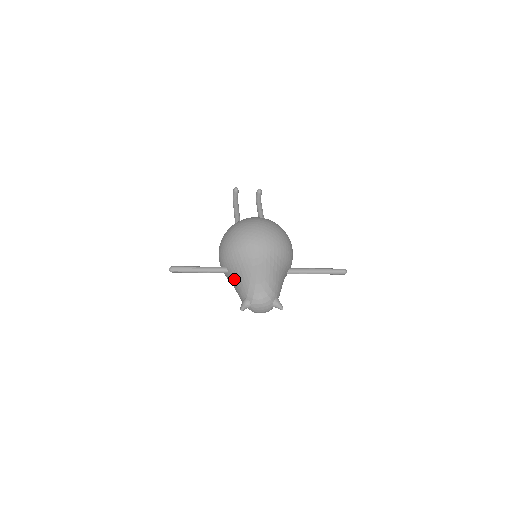
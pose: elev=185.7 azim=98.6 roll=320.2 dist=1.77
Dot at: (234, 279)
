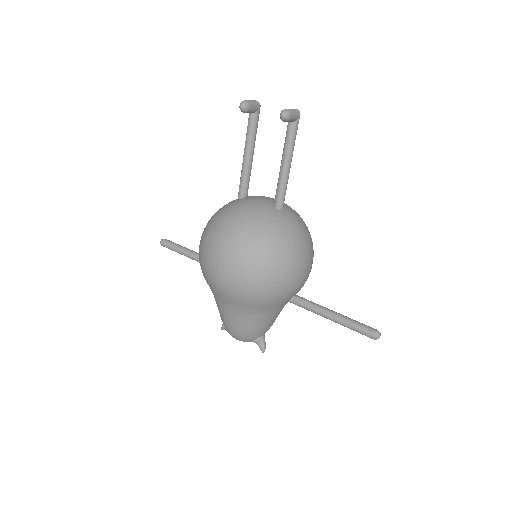
Dot at: occluded
